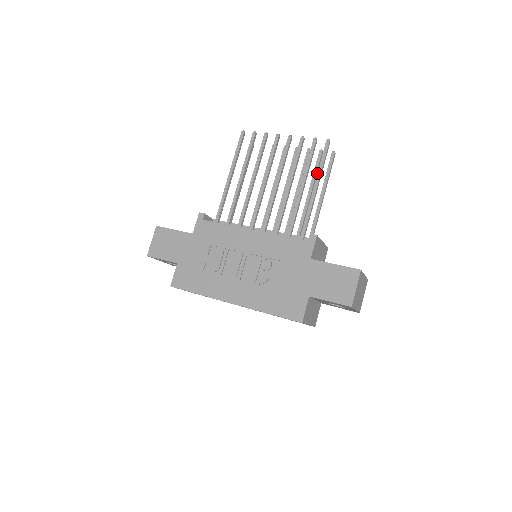
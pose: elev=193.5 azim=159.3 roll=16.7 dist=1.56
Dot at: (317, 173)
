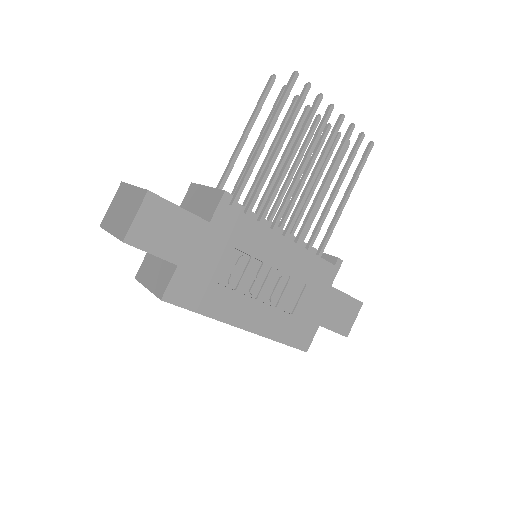
Dot at: (354, 181)
